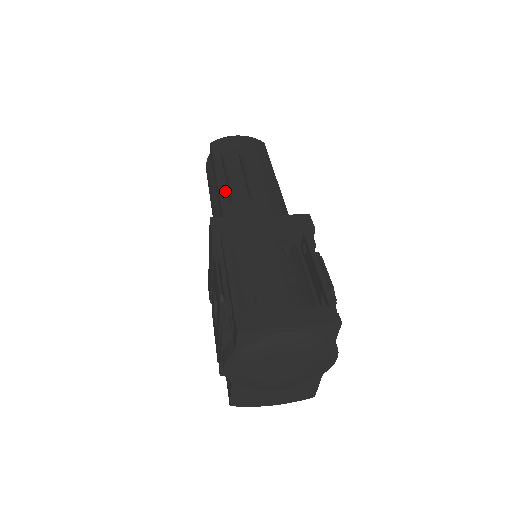
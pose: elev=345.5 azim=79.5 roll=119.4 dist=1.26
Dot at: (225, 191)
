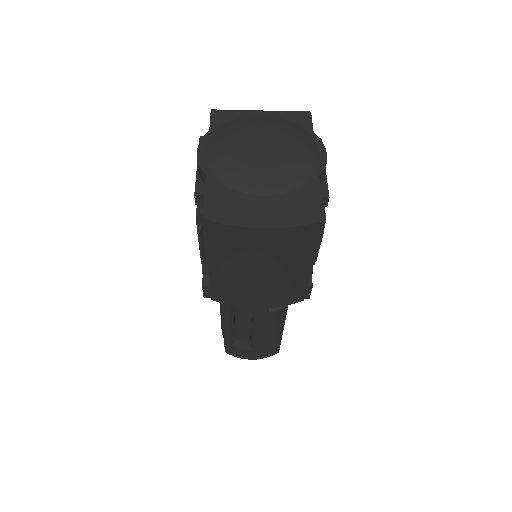
Dot at: occluded
